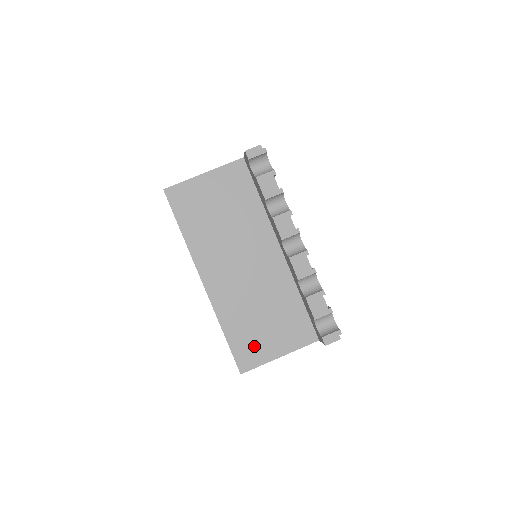
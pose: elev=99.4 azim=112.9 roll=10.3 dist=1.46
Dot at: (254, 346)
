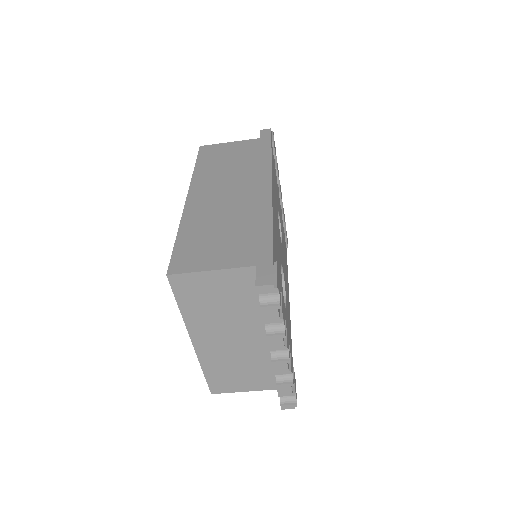
Dot at: (226, 383)
